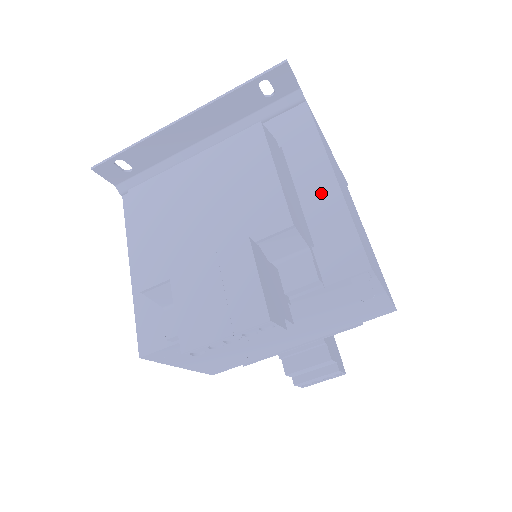
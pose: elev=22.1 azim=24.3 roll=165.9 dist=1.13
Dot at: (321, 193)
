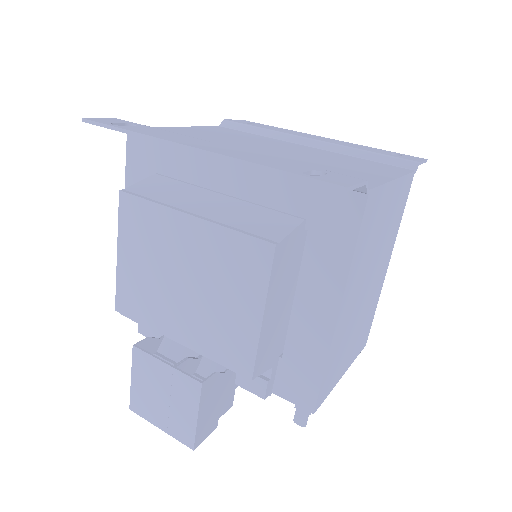
Dot at: (315, 320)
